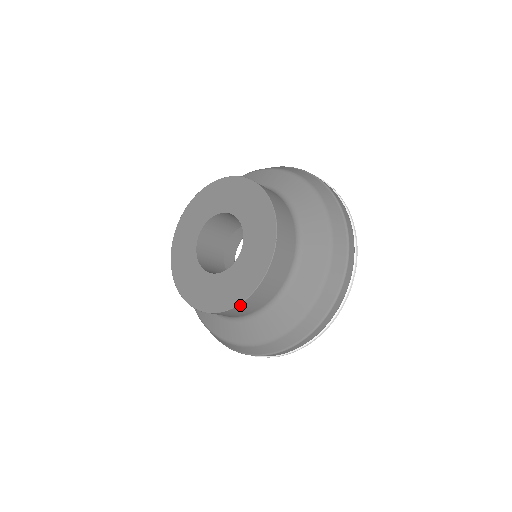
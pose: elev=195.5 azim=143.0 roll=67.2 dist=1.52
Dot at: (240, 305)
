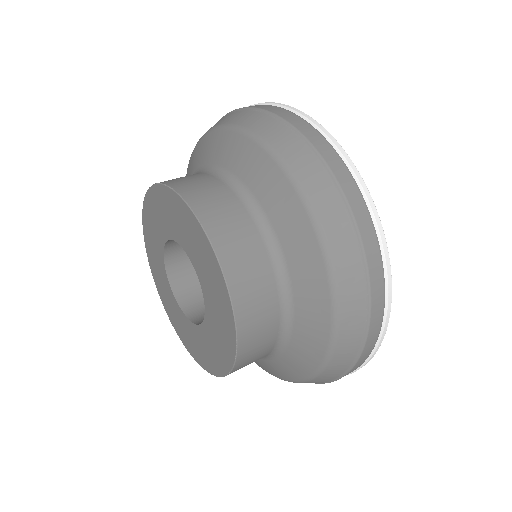
Dot at: occluded
